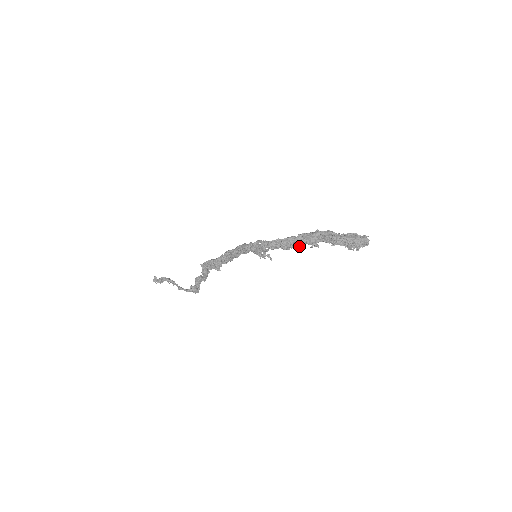
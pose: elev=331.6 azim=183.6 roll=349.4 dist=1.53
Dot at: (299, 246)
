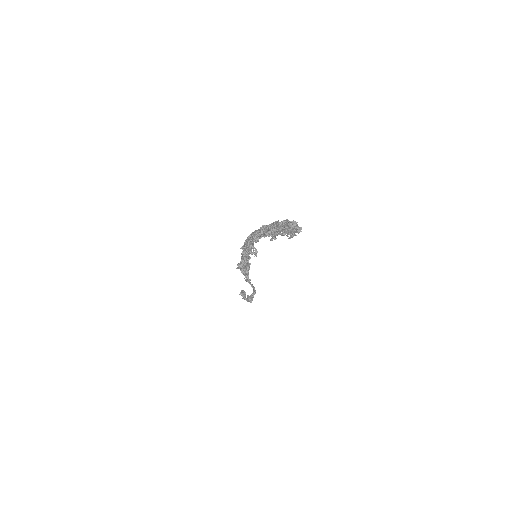
Dot at: (255, 235)
